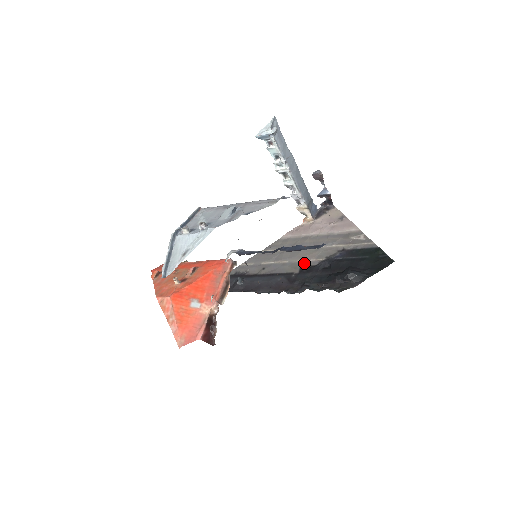
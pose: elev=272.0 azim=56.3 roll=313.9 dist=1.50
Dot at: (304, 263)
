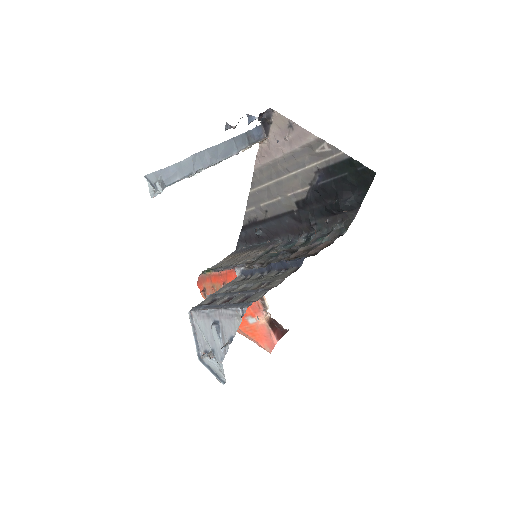
Dot at: (295, 196)
